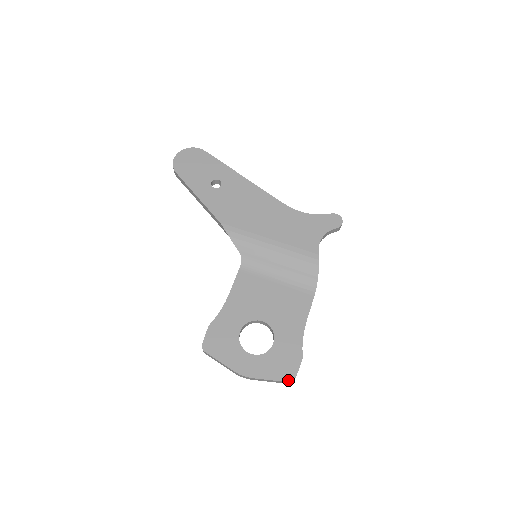
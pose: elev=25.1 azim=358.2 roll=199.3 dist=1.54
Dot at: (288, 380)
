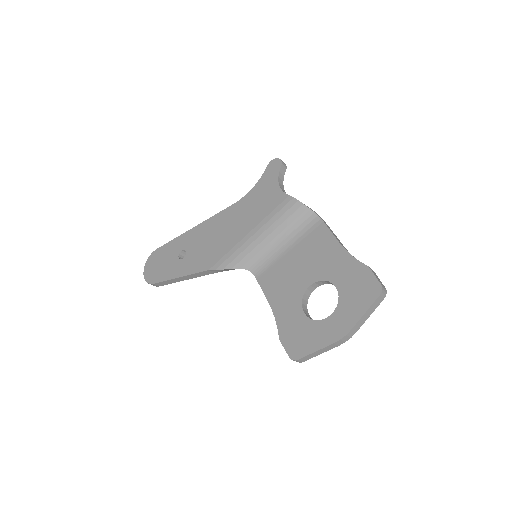
Dot at: (378, 294)
